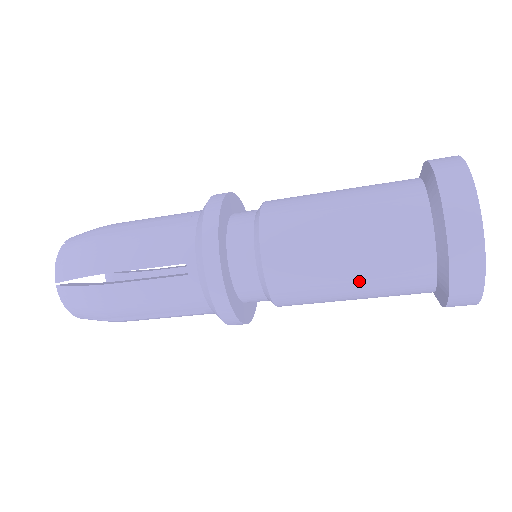
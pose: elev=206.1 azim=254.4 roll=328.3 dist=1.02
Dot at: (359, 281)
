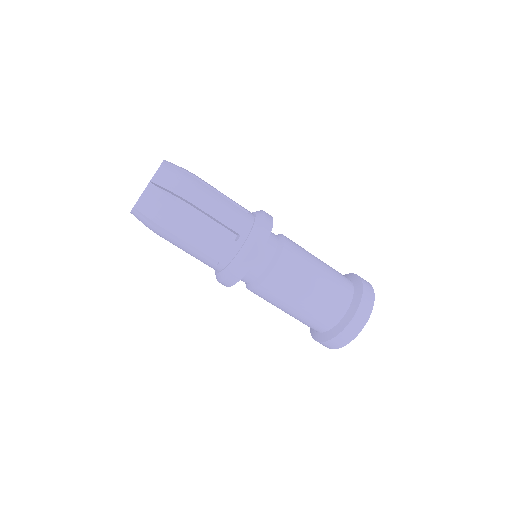
Dot at: (306, 305)
